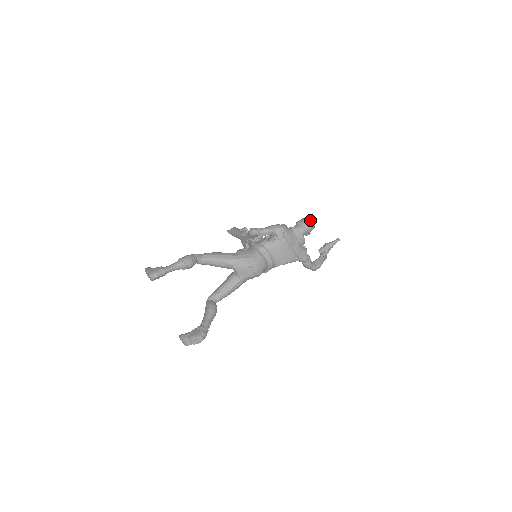
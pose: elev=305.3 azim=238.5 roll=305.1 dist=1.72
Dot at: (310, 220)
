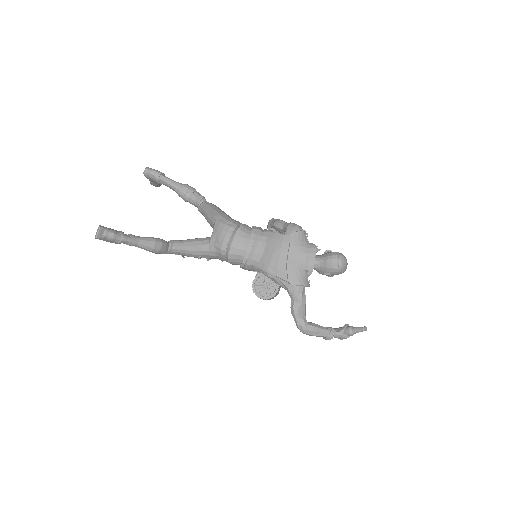
Dot at: (341, 255)
